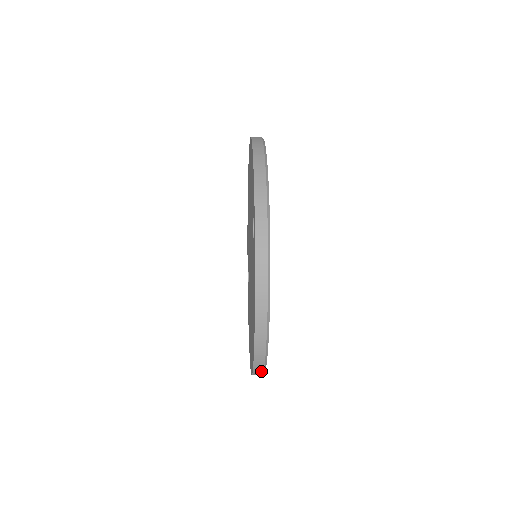
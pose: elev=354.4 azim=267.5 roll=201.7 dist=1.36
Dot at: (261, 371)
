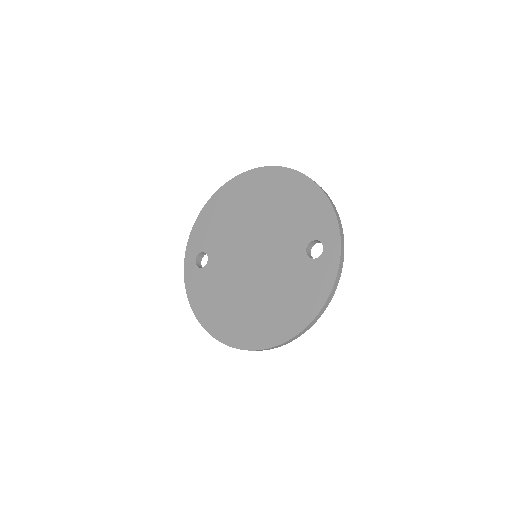
Dot at: occluded
